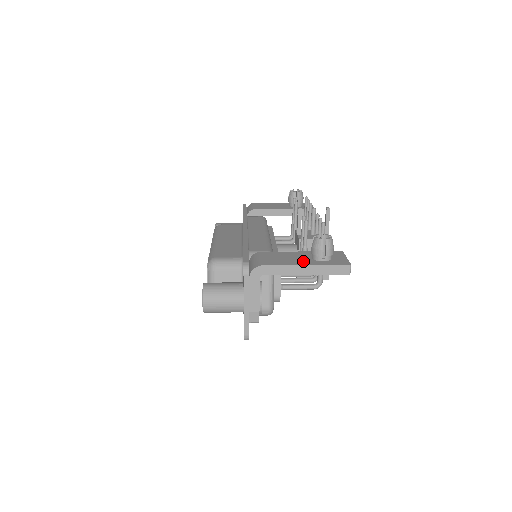
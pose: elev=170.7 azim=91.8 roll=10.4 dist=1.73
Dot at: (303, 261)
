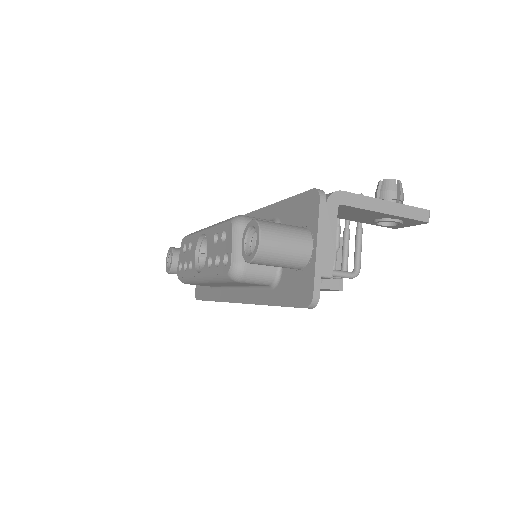
Dot at: occluded
